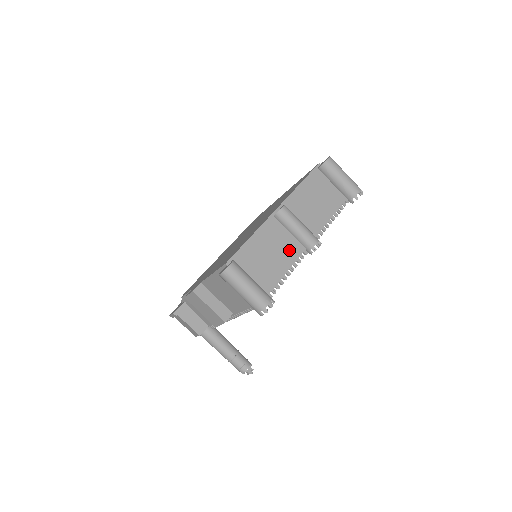
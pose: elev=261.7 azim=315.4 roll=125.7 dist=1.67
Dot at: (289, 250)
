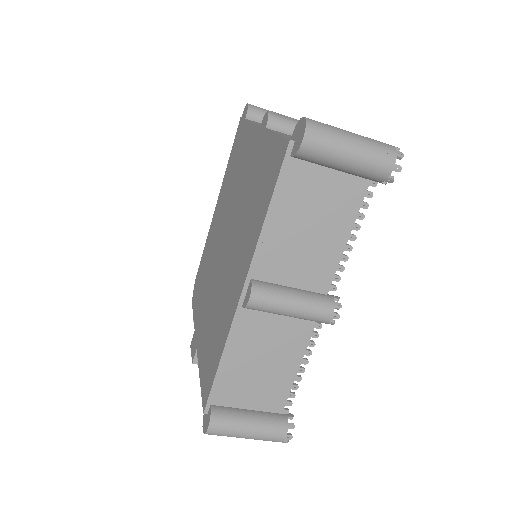
Dot at: (289, 340)
